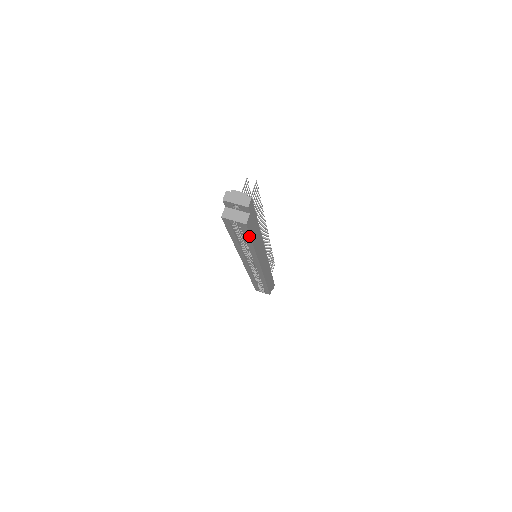
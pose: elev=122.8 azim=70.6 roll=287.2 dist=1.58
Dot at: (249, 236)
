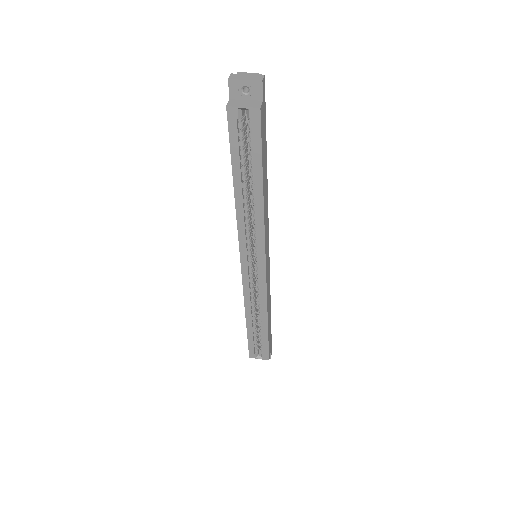
Dot at: (260, 151)
